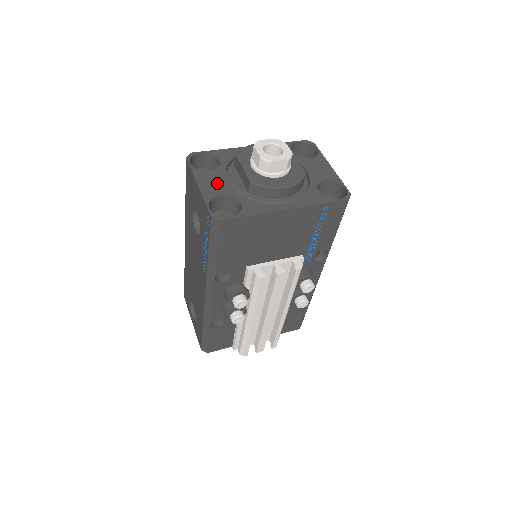
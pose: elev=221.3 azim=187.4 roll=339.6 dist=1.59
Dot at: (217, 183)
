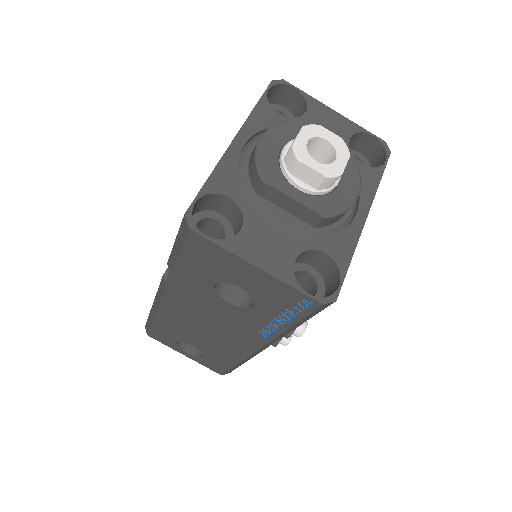
Dot at: (271, 243)
